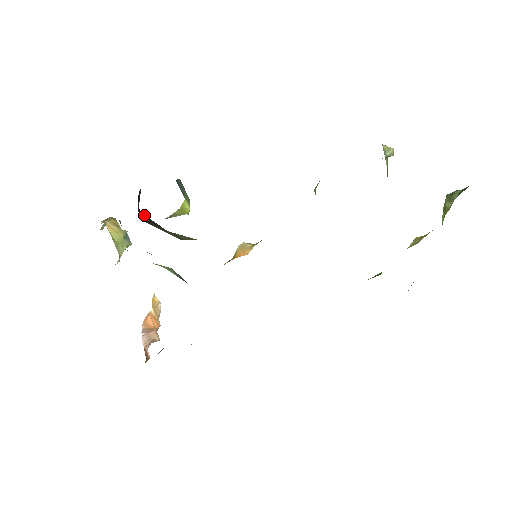
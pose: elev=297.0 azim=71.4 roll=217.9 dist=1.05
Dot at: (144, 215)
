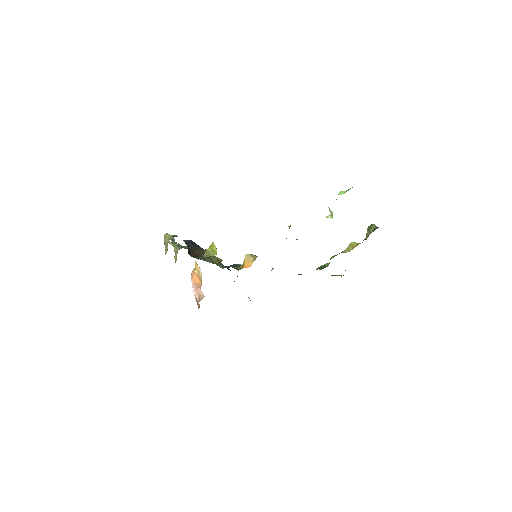
Dot at: (189, 243)
